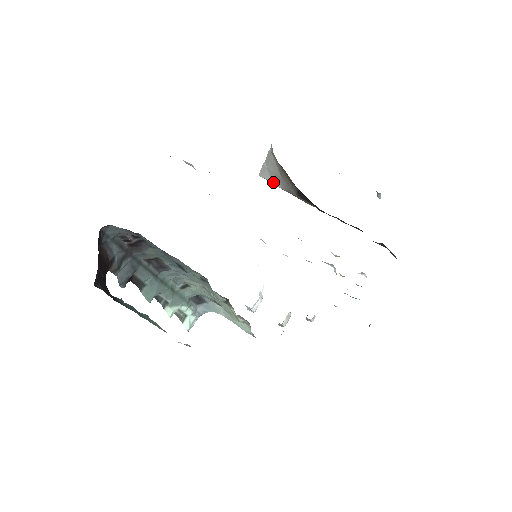
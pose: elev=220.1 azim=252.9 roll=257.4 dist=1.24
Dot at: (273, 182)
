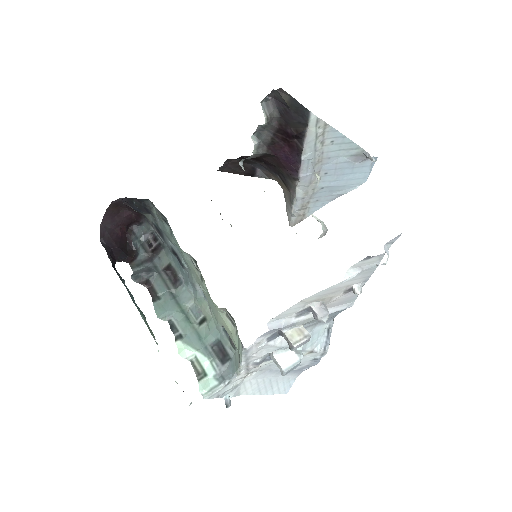
Dot at: (291, 214)
